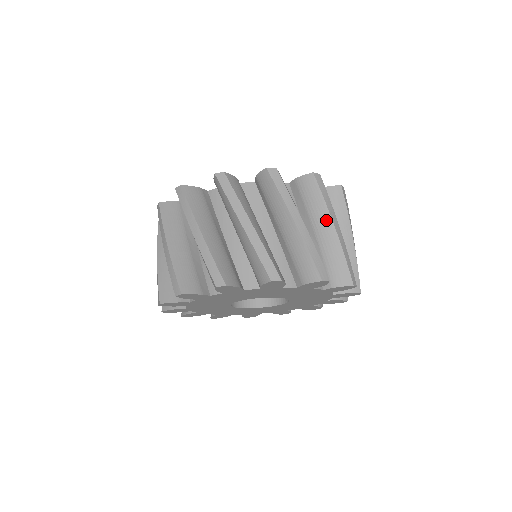
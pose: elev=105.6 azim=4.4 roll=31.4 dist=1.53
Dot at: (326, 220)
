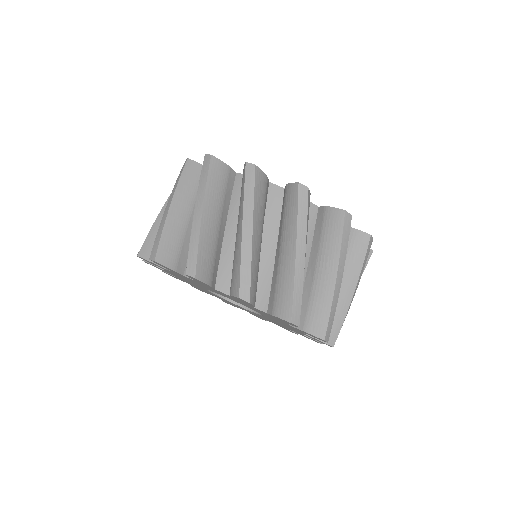
Dot at: (352, 282)
